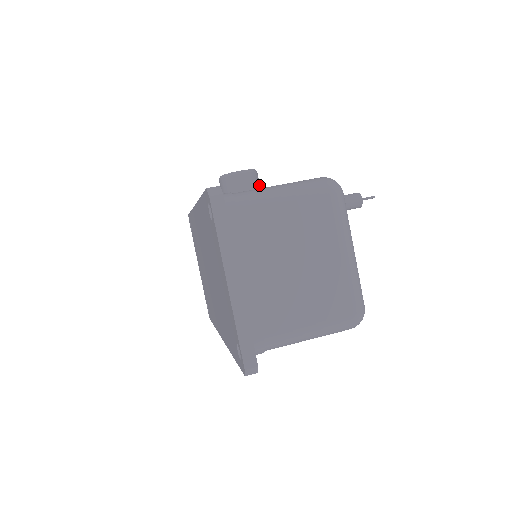
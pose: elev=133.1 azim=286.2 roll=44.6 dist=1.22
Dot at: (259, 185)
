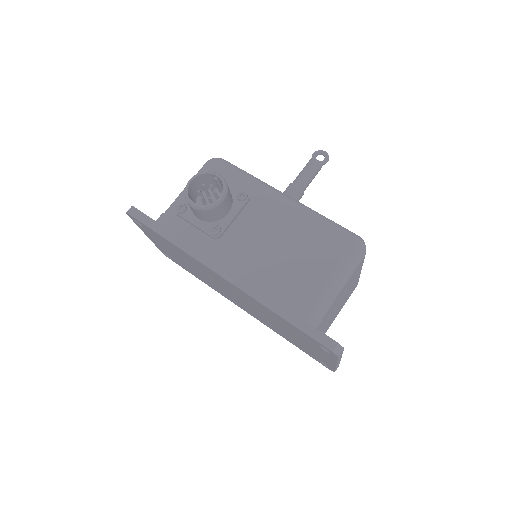
Dot at: occluded
